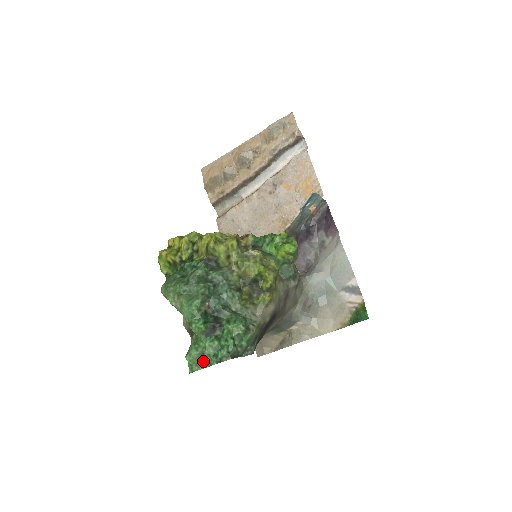
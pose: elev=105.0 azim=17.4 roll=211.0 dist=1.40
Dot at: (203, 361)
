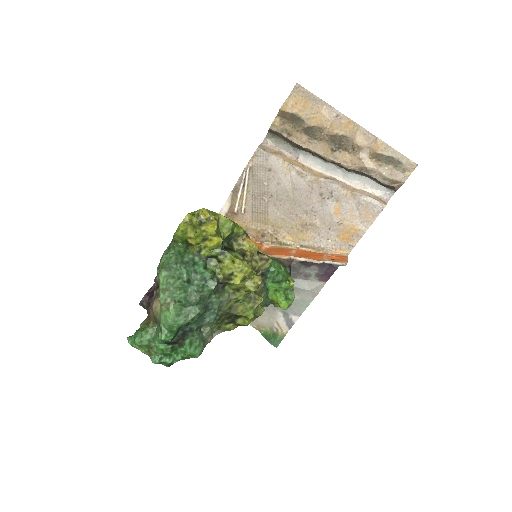
Dot at: (147, 349)
